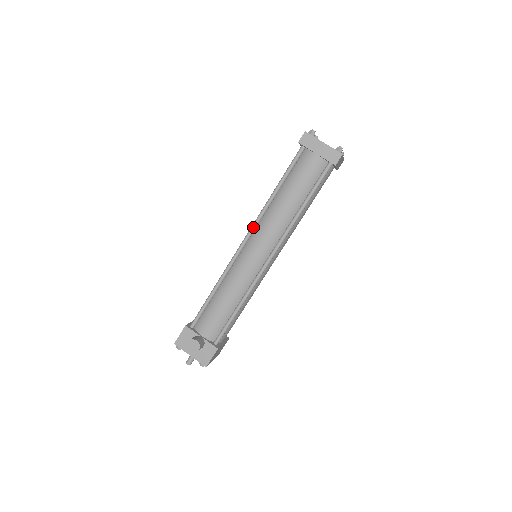
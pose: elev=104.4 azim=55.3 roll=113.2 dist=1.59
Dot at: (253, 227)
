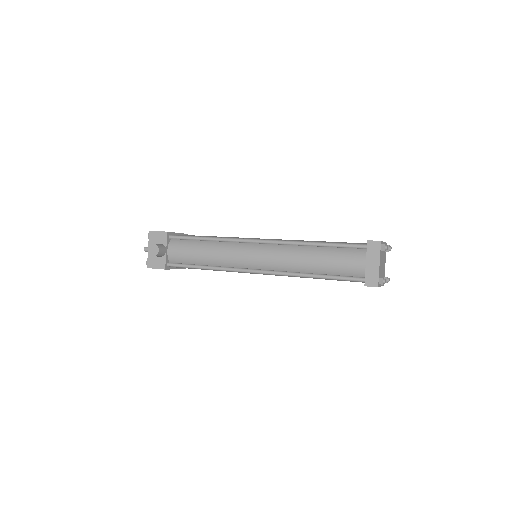
Dot at: (274, 242)
